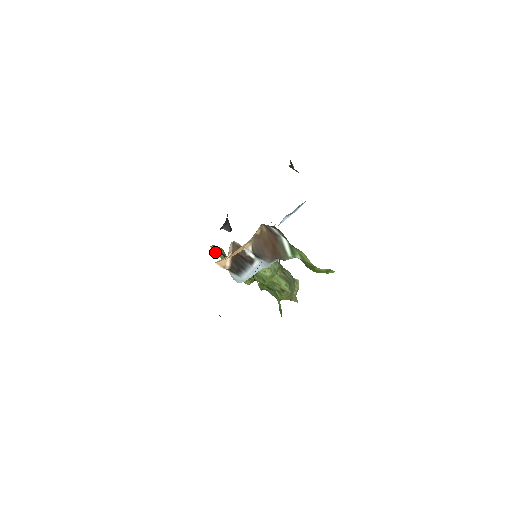
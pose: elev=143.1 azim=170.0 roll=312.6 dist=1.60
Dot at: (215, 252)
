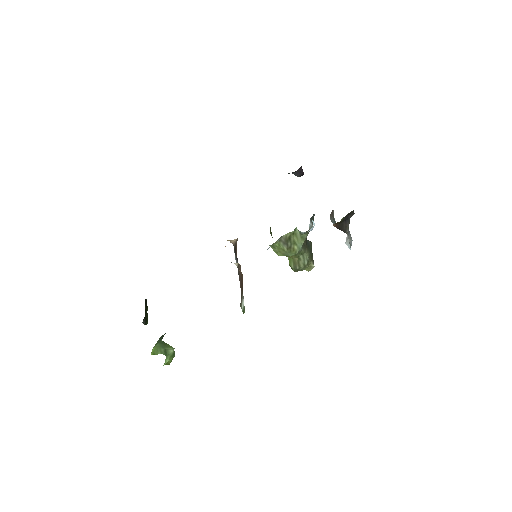
Dot at: occluded
